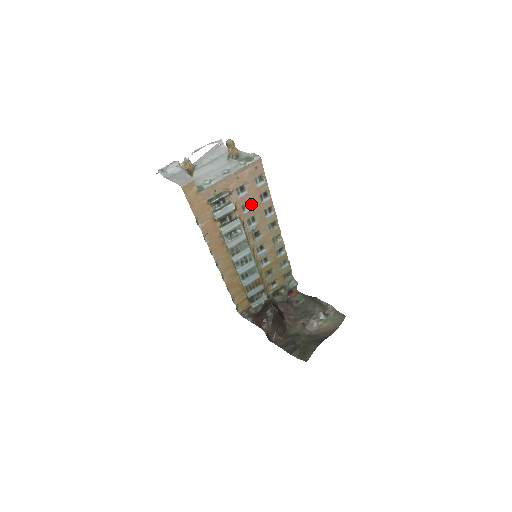
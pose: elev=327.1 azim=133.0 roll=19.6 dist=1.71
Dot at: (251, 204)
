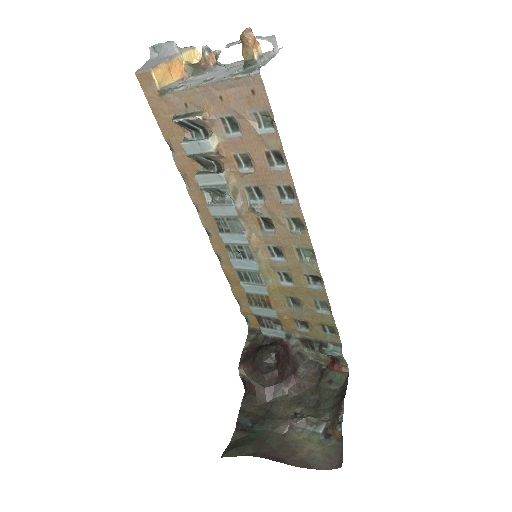
Dot at: (252, 162)
